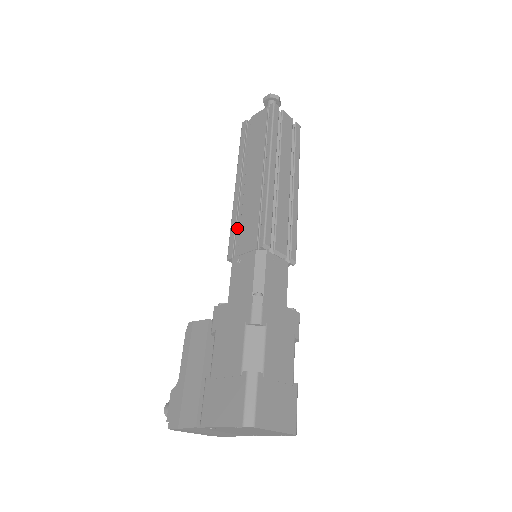
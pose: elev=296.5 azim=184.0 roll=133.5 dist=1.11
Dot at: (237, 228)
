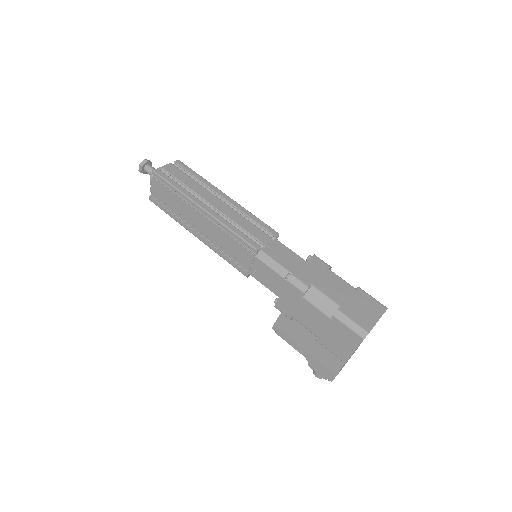
Dot at: (229, 257)
